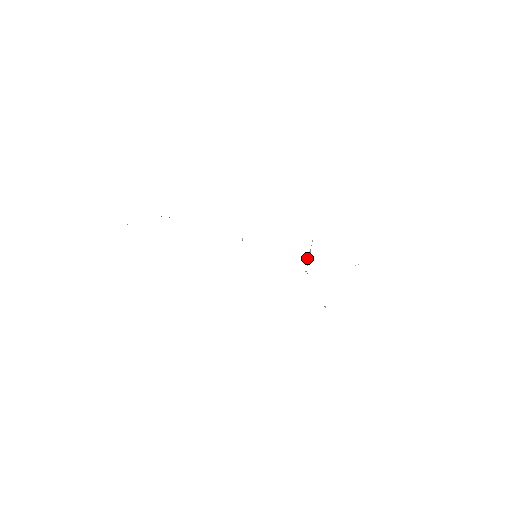
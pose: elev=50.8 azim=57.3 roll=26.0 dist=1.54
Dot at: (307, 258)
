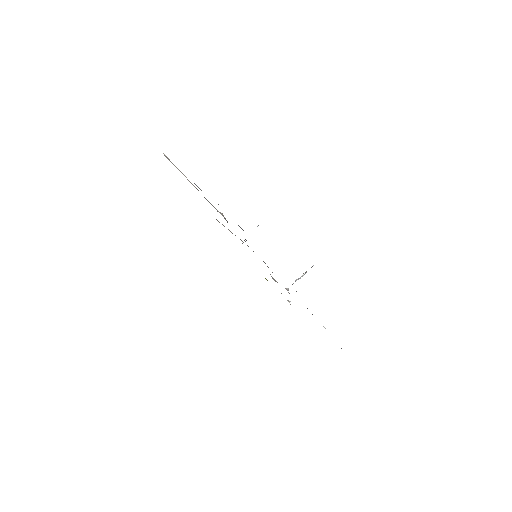
Dot at: (297, 279)
